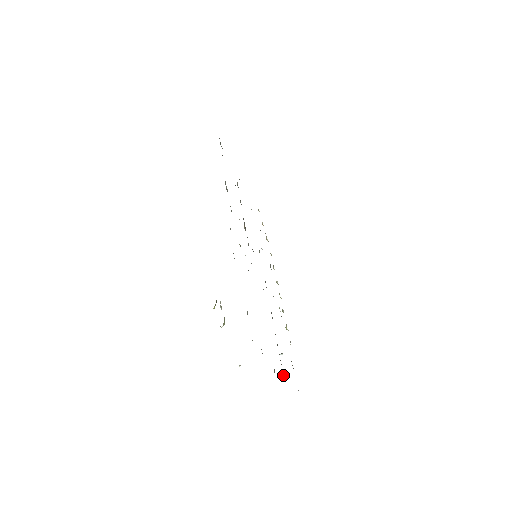
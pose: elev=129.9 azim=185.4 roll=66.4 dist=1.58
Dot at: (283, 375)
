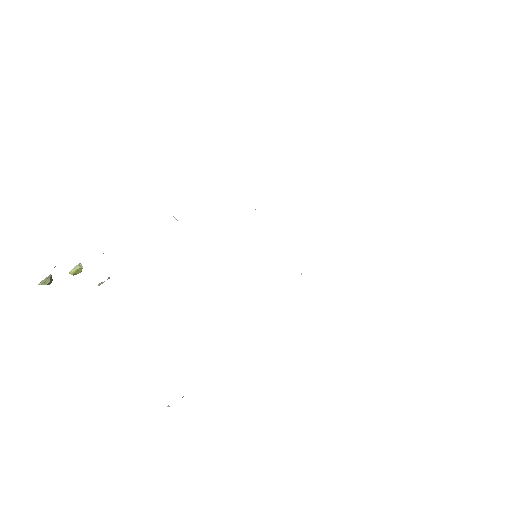
Dot at: occluded
